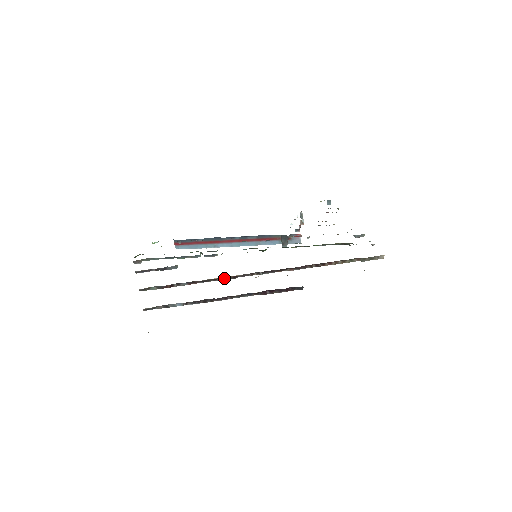
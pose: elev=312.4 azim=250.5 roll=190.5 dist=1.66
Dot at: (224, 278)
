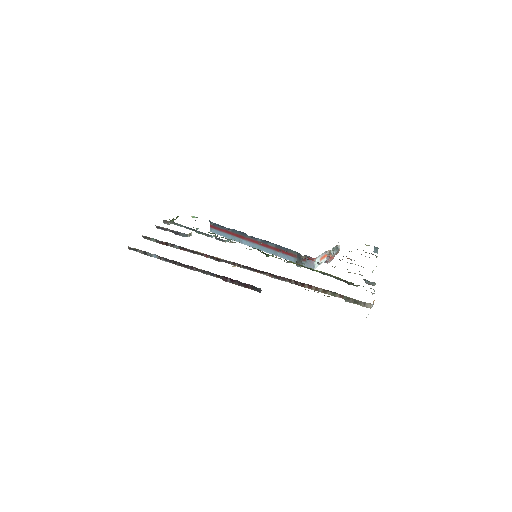
Dot at: (209, 256)
